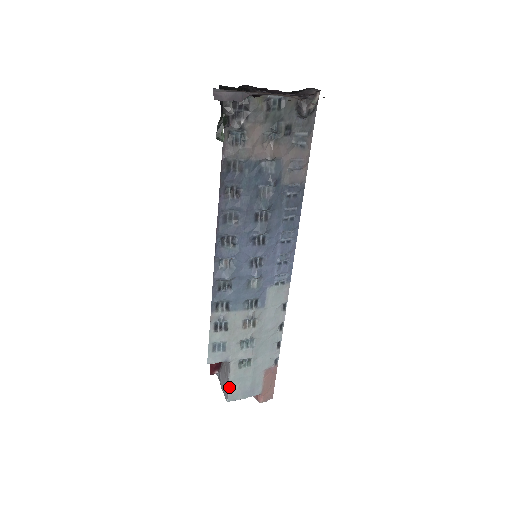
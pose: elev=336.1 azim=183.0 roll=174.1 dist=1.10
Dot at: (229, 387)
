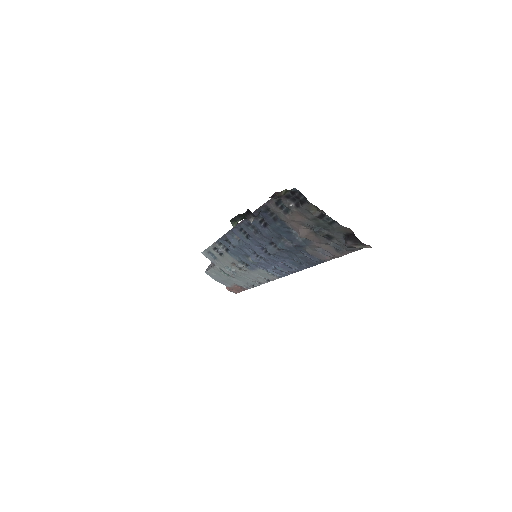
Dot at: (209, 270)
